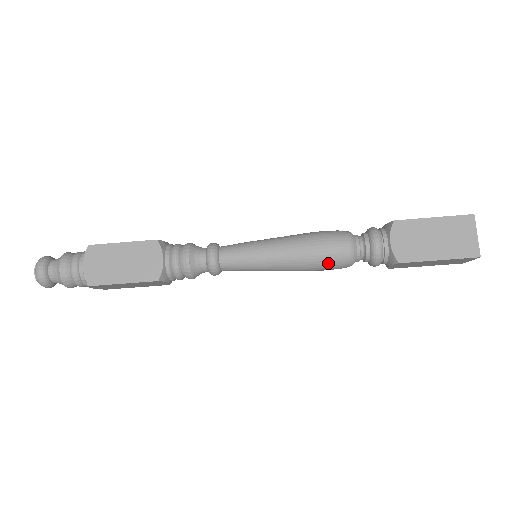
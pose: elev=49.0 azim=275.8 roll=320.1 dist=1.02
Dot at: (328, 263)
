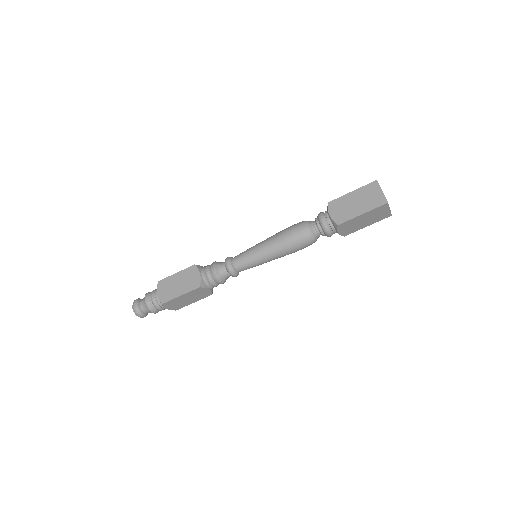
Dot at: (297, 242)
